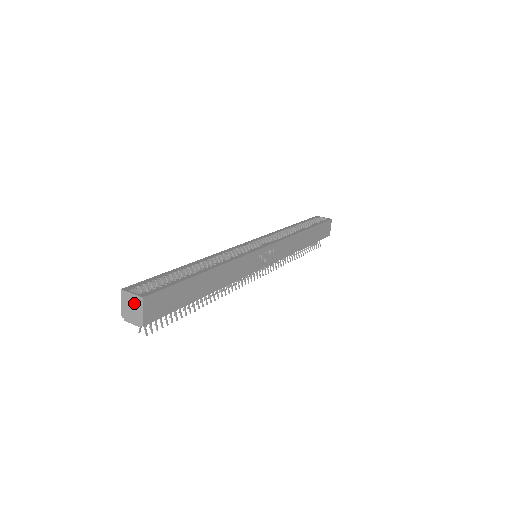
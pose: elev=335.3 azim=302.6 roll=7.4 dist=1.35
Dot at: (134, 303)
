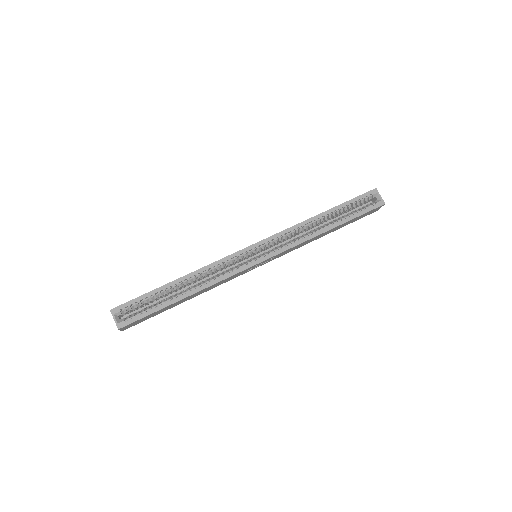
Dot at: (116, 322)
